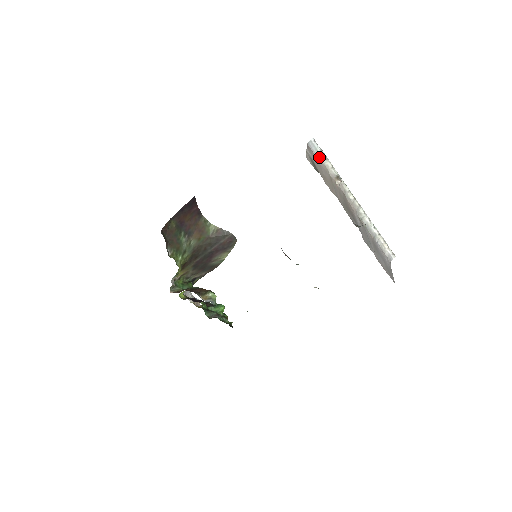
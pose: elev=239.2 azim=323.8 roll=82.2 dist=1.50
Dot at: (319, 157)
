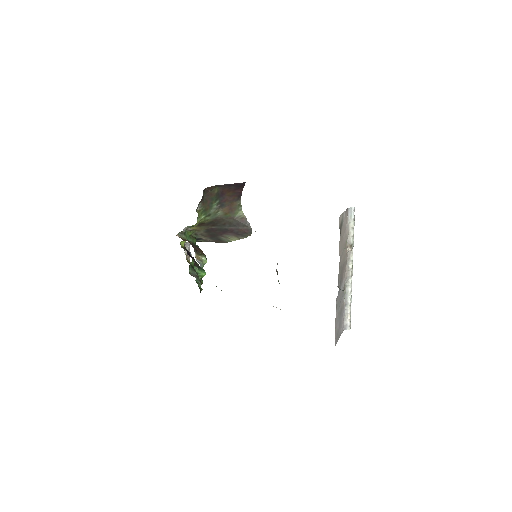
Dot at: (349, 223)
